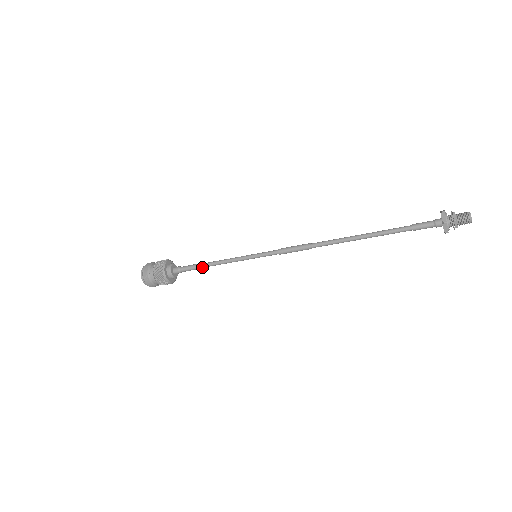
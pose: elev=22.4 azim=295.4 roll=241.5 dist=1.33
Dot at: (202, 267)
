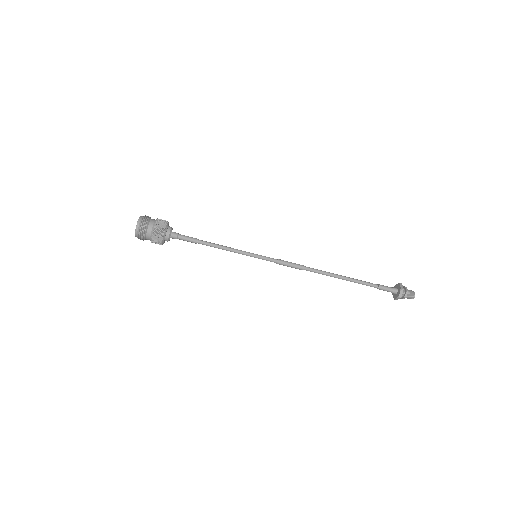
Dot at: (202, 243)
